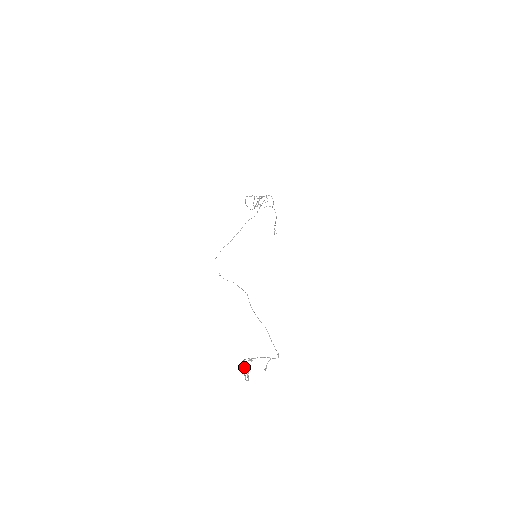
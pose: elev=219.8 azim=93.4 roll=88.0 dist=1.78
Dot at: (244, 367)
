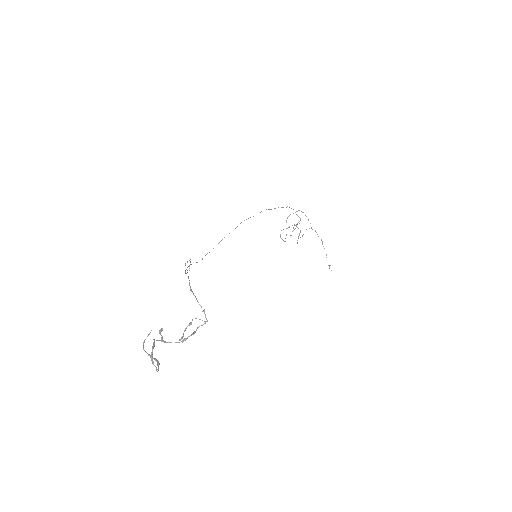
Dot at: occluded
